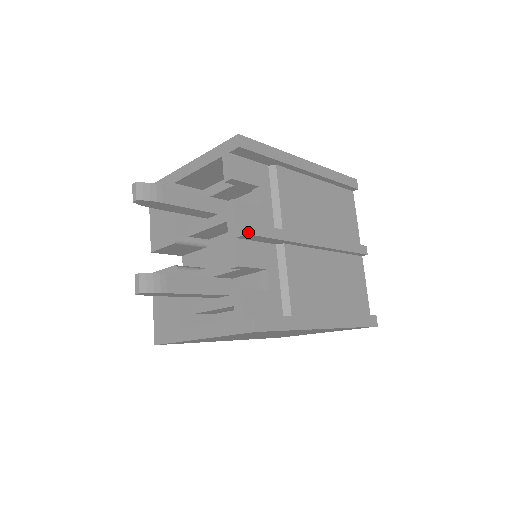
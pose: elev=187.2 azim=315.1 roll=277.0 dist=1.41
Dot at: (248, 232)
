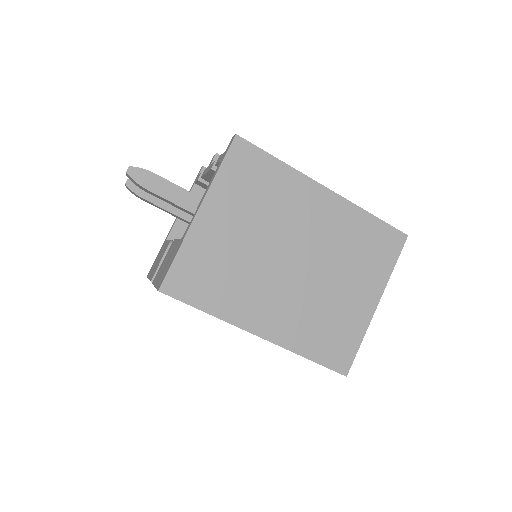
Dot at: (217, 154)
